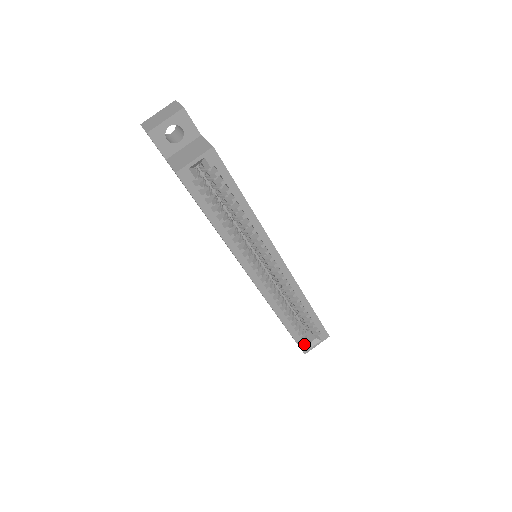
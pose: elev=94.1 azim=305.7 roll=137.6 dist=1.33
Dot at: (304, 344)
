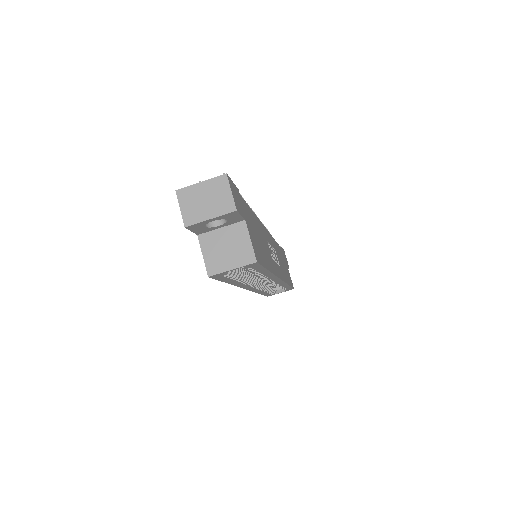
Dot at: (270, 294)
